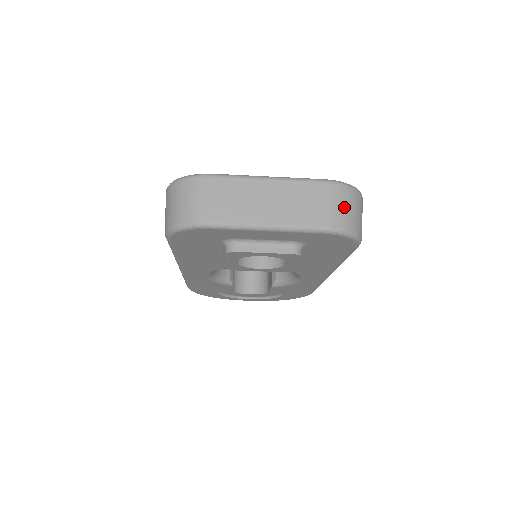
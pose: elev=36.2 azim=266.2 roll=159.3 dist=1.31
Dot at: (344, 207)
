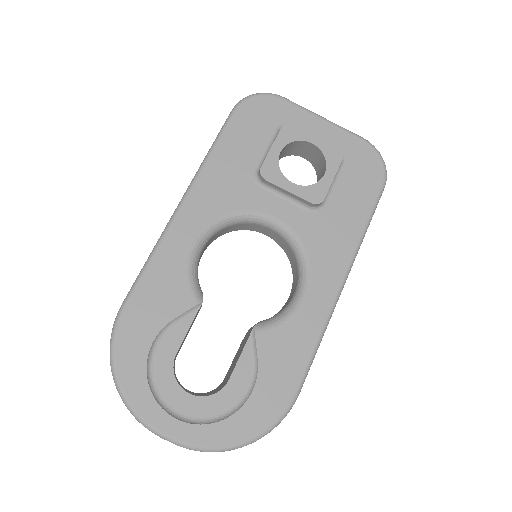
Dot at: occluded
